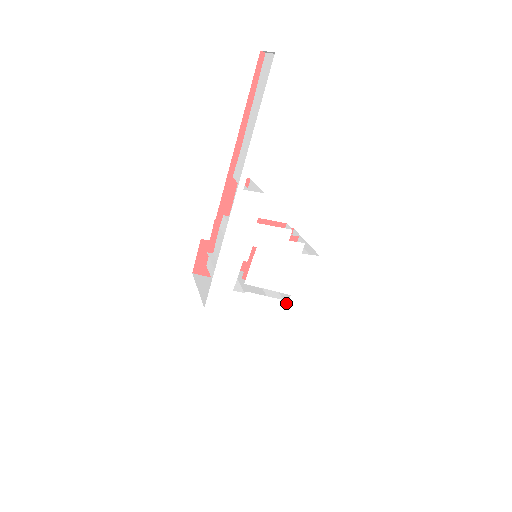
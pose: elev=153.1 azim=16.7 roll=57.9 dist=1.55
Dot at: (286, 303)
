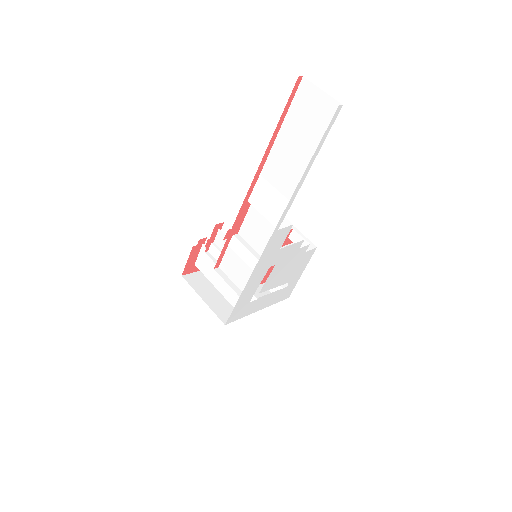
Dot at: (284, 289)
